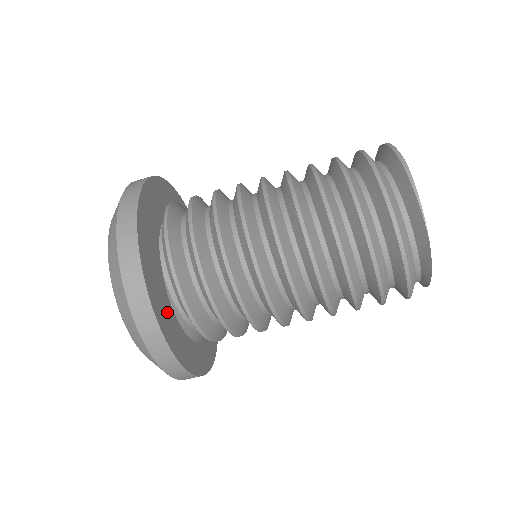
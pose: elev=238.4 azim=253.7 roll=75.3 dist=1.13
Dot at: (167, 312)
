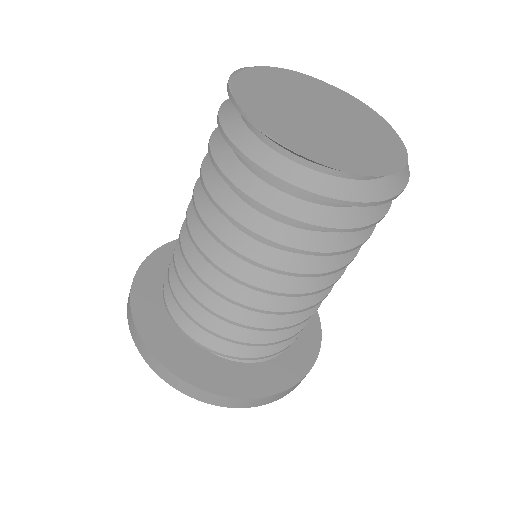
Dot at: (207, 365)
